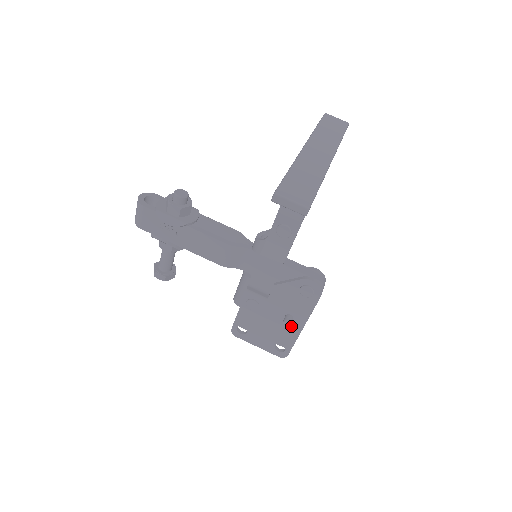
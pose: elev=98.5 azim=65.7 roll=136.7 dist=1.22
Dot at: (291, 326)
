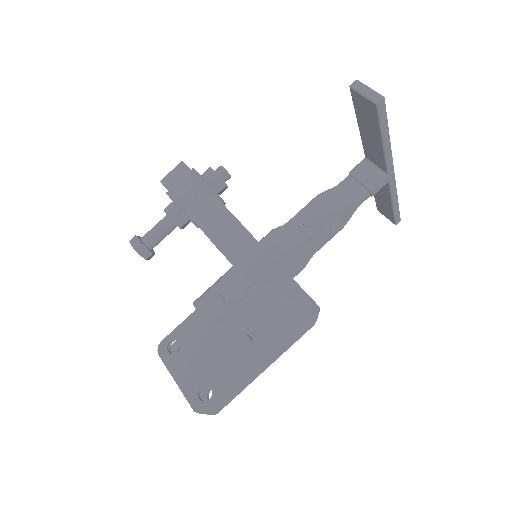
Dot at: (242, 357)
